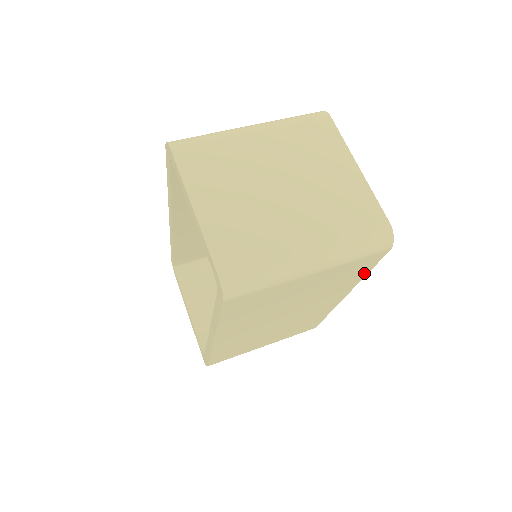
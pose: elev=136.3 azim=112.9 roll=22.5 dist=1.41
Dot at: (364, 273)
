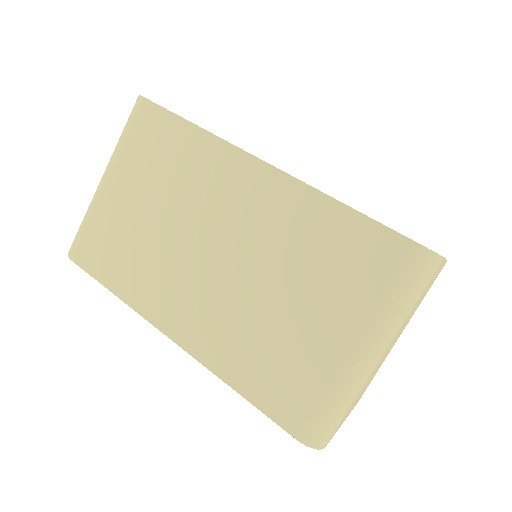
Dot at: occluded
